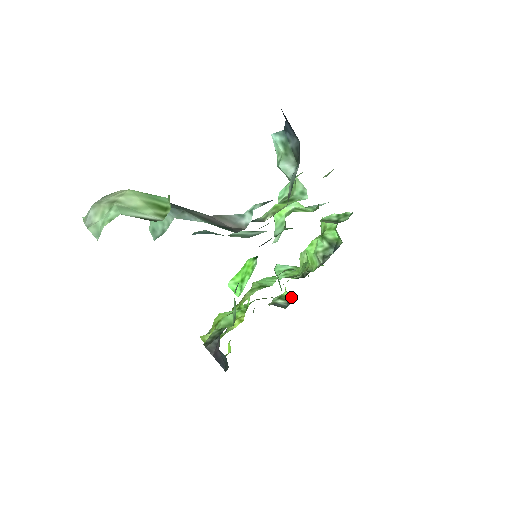
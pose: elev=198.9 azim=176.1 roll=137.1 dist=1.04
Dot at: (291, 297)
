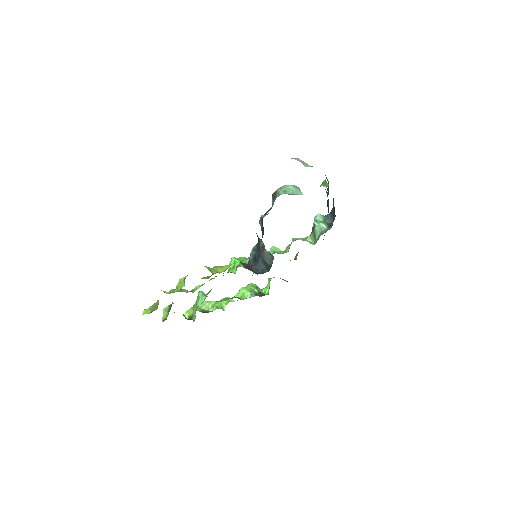
Dot at: occluded
